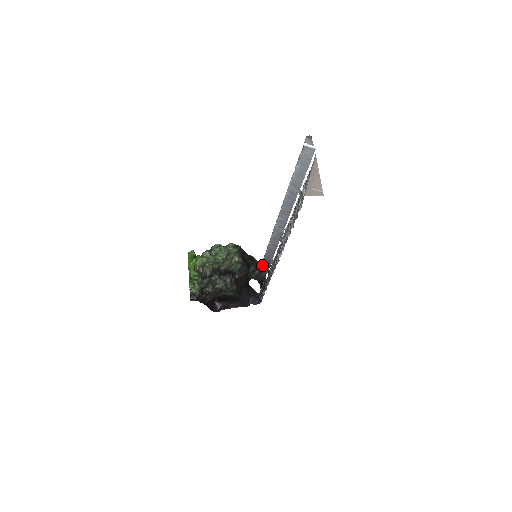
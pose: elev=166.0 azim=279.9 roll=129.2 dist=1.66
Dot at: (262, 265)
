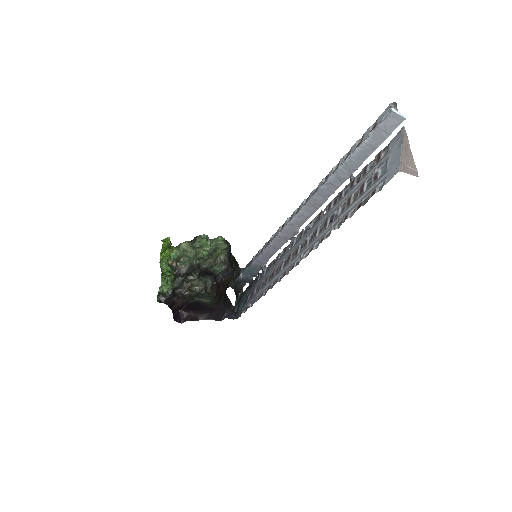
Dot at: (245, 272)
